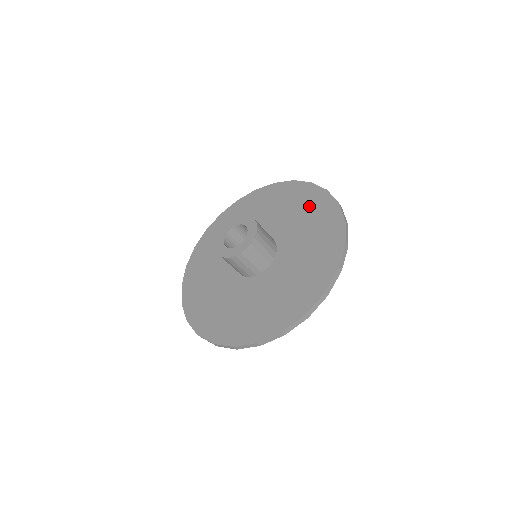
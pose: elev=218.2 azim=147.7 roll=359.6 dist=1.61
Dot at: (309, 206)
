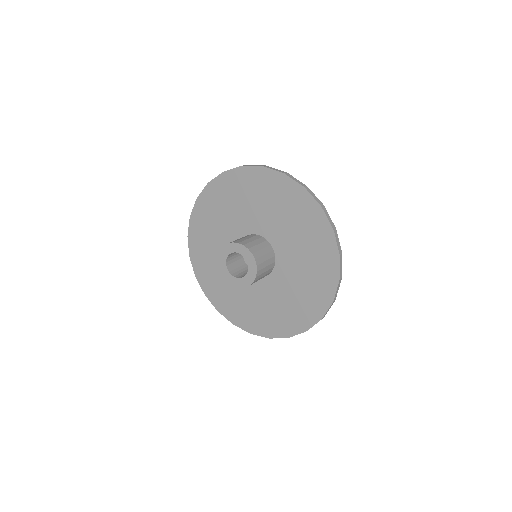
Dot at: (317, 255)
